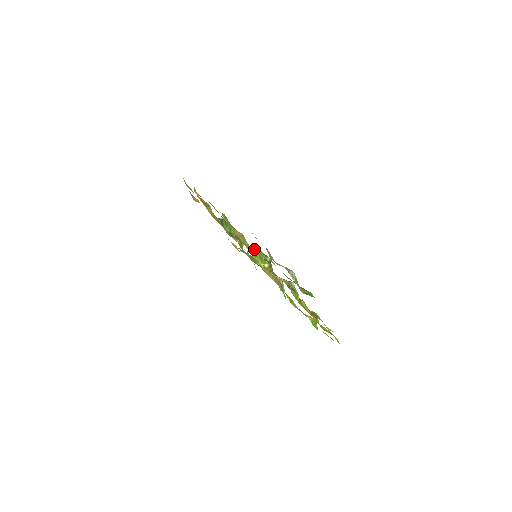
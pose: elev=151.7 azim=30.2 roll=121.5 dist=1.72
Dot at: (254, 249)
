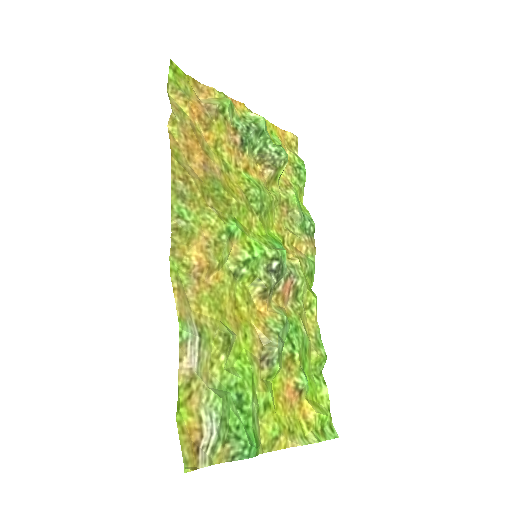
Dot at: (246, 258)
